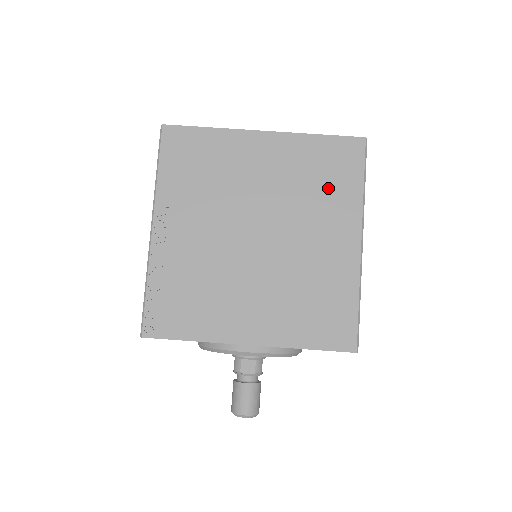
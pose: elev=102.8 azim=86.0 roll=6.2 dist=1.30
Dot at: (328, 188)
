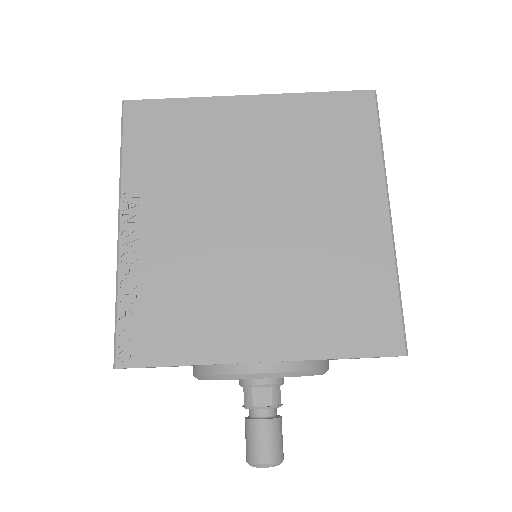
Dot at: (337, 153)
